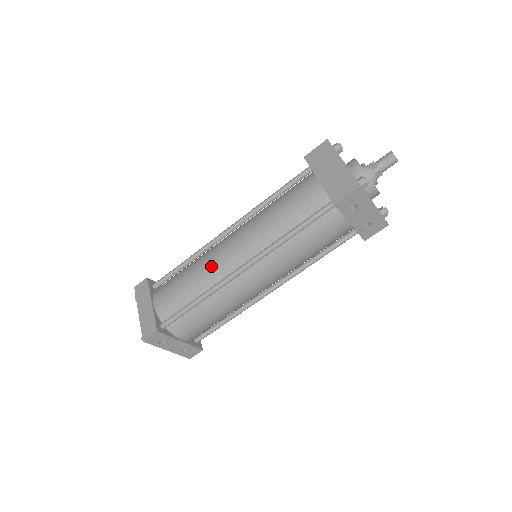
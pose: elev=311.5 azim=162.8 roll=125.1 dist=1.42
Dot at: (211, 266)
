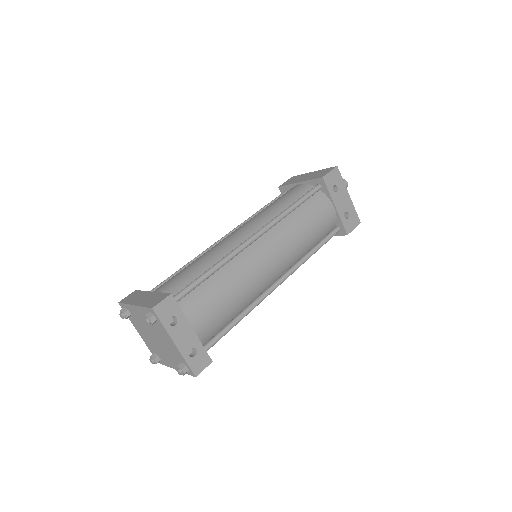
Dot at: (220, 246)
